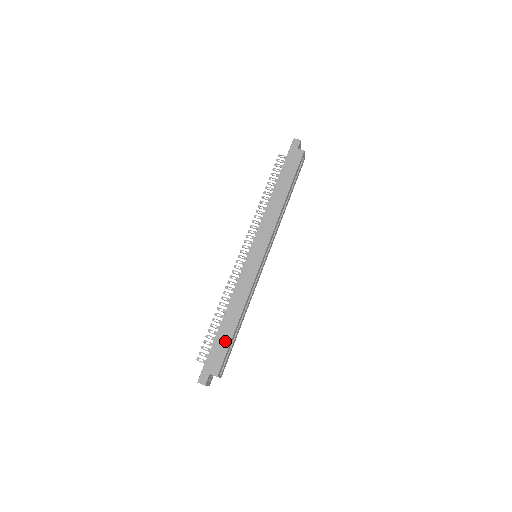
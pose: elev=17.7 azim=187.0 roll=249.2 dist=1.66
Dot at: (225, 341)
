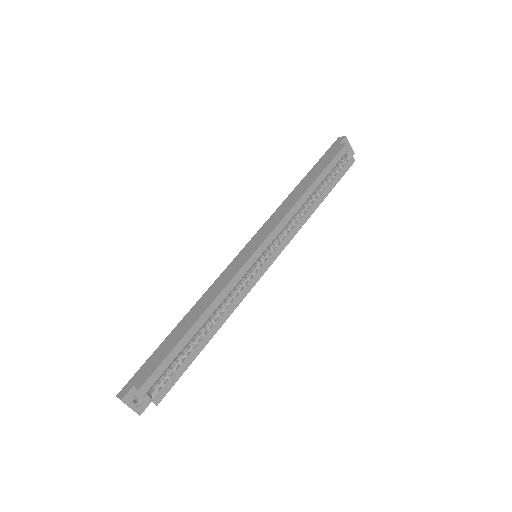
Dot at: (170, 345)
